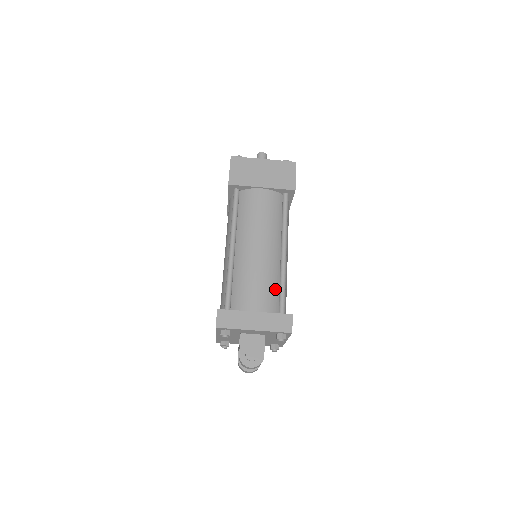
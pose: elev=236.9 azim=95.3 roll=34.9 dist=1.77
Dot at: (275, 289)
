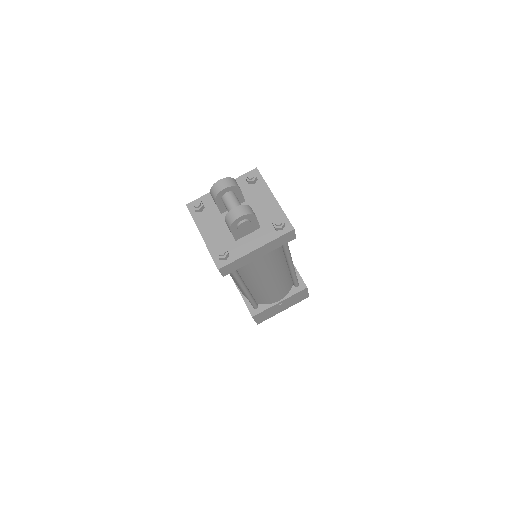
Dot at: occluded
